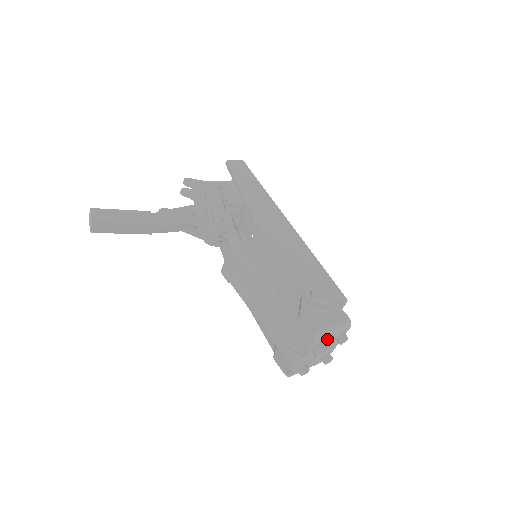
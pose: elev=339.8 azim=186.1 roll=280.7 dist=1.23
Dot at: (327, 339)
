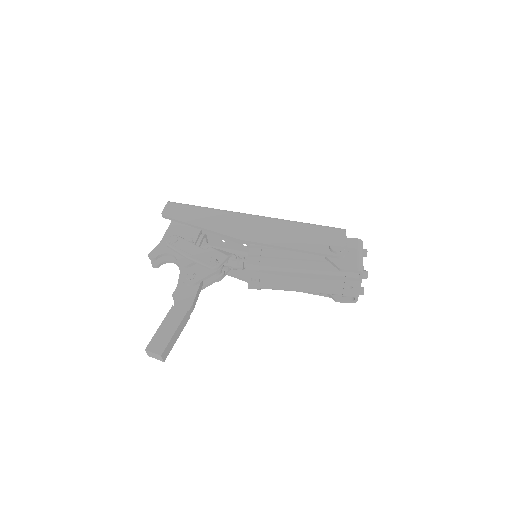
Dot at: occluded
